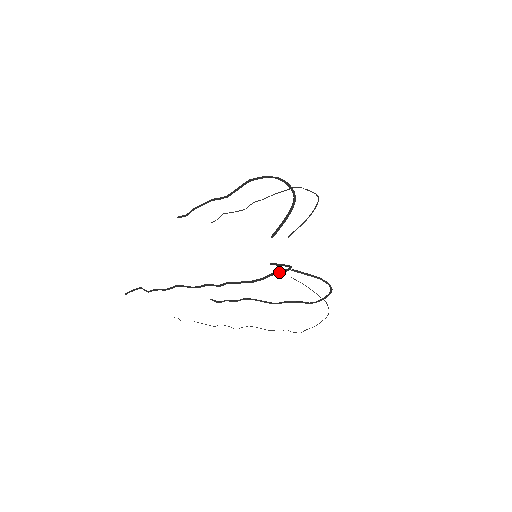
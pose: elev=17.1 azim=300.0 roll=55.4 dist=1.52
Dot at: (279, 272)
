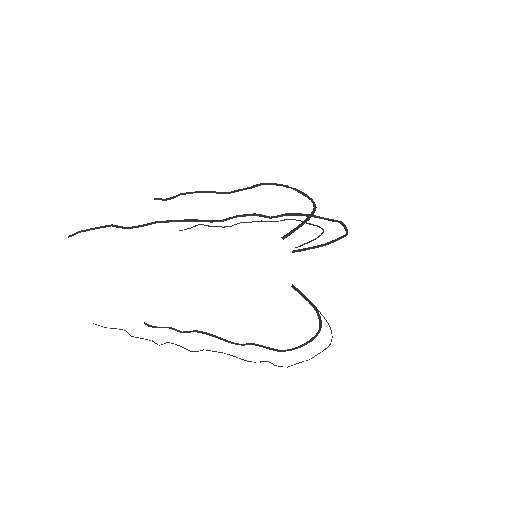
Dot at: (345, 225)
